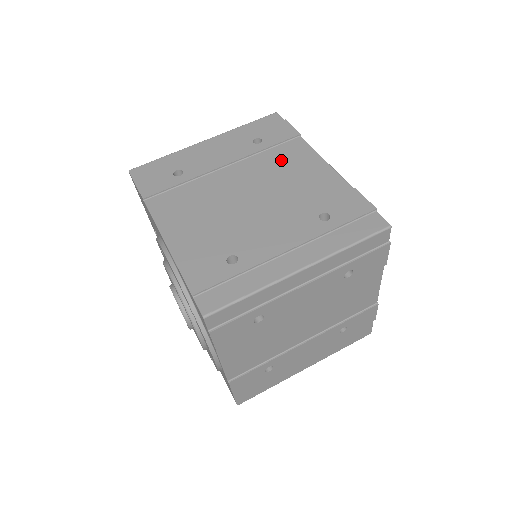
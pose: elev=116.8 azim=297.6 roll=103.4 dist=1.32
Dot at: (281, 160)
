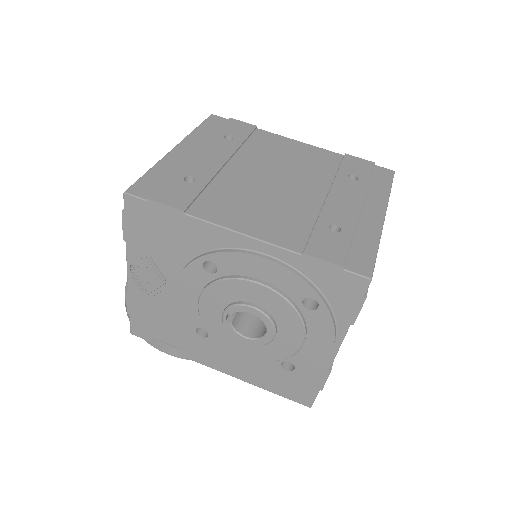
Dot at: (267, 148)
